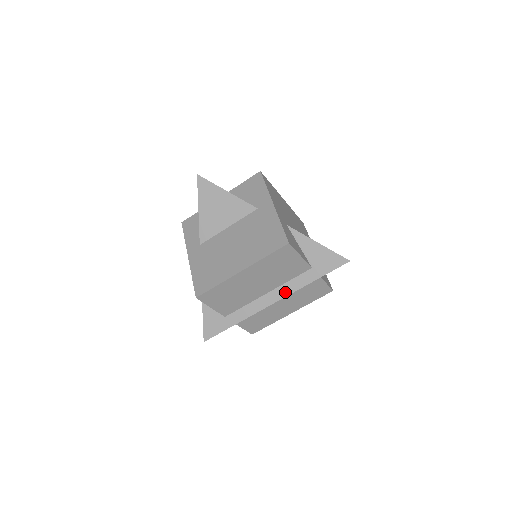
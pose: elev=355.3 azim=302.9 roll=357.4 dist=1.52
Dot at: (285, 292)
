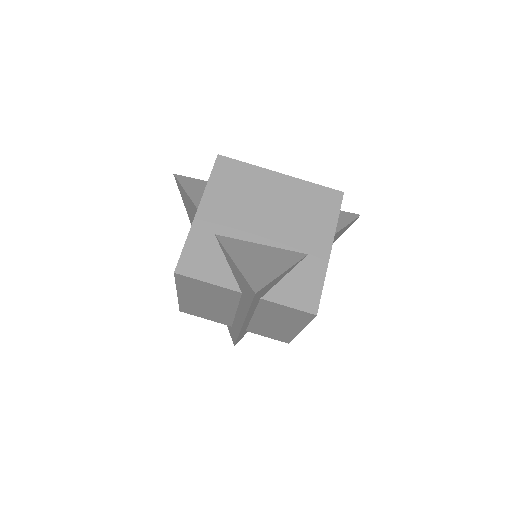
Dot at: (242, 316)
